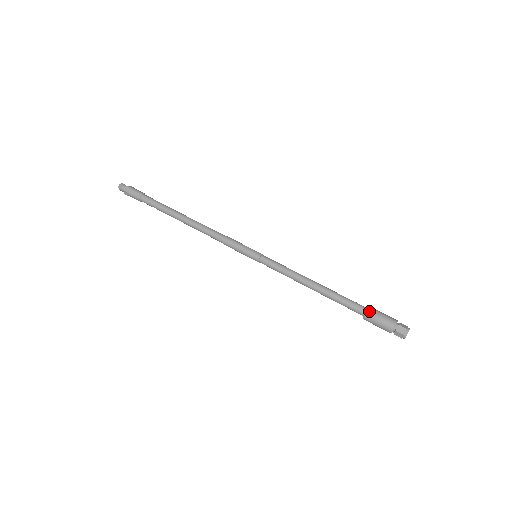
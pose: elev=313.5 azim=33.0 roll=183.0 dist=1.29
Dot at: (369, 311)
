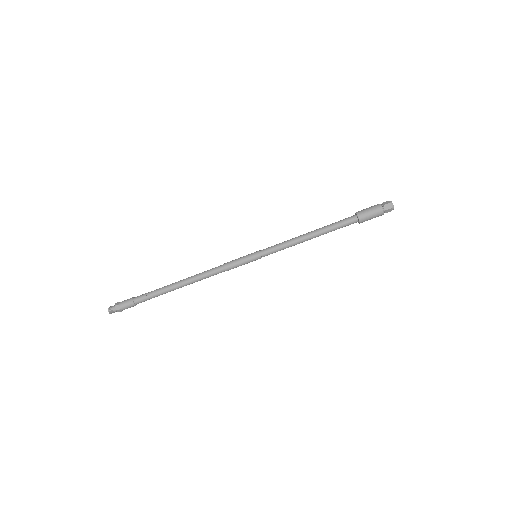
Dot at: (358, 212)
